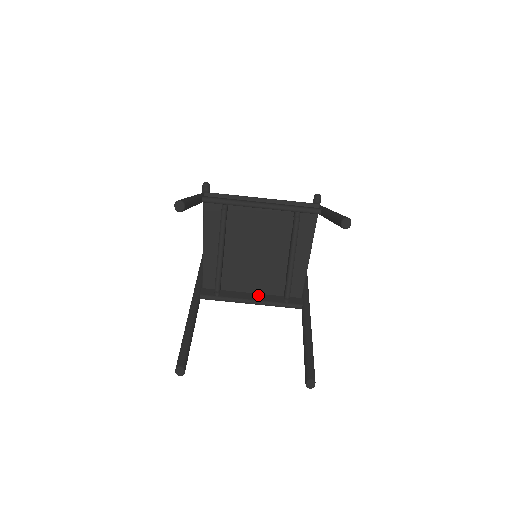
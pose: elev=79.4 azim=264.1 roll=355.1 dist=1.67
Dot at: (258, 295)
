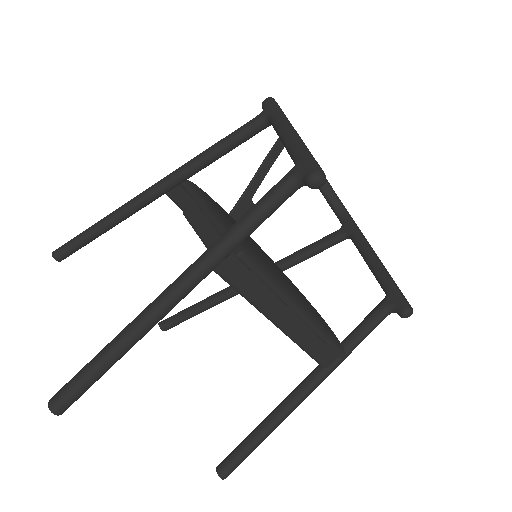
Dot at: occluded
